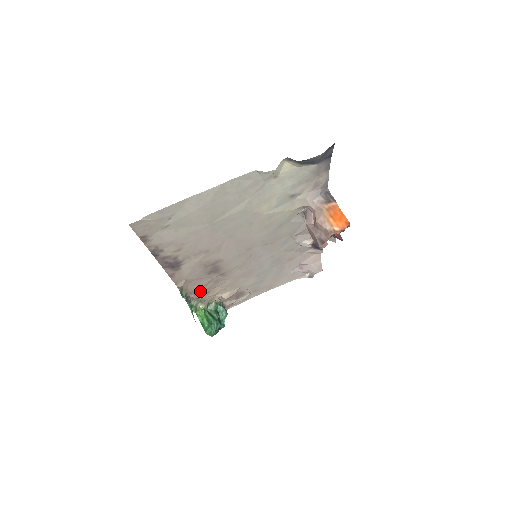
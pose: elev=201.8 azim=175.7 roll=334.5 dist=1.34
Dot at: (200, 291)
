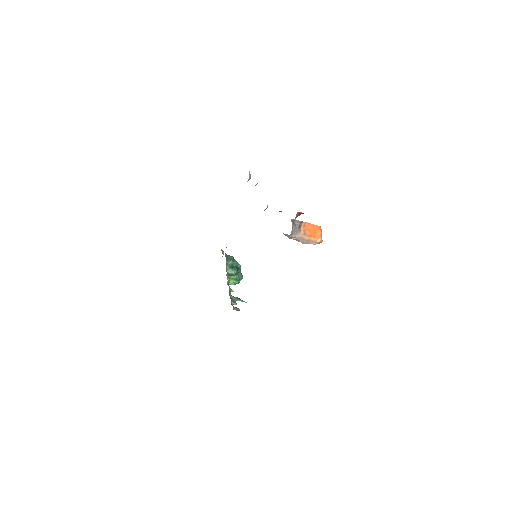
Dot at: occluded
